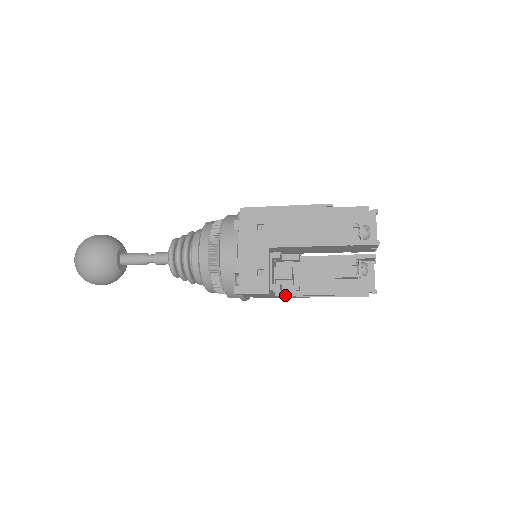
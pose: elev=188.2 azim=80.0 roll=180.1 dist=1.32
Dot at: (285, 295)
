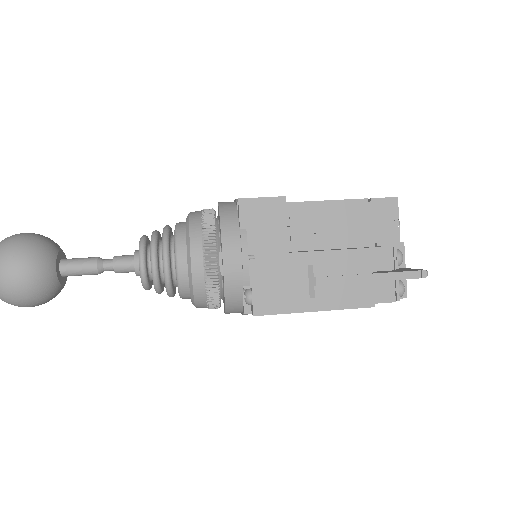
Dot at: occluded
